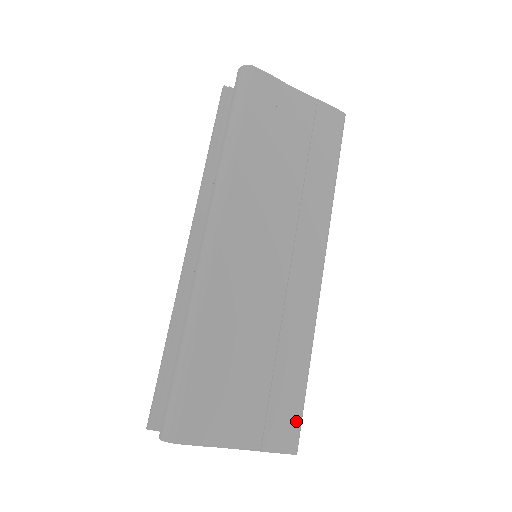
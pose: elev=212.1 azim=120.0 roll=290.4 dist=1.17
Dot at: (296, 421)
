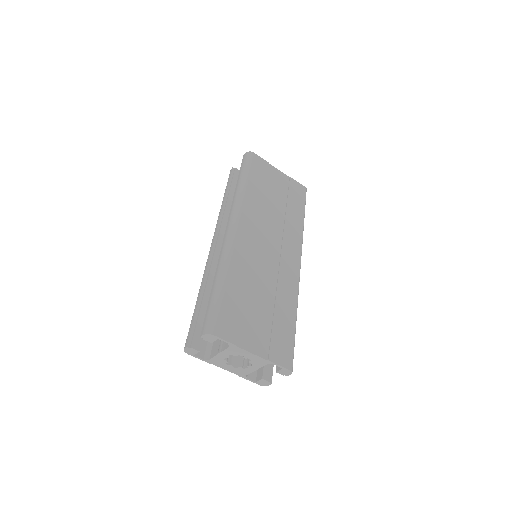
Dot at: (290, 349)
